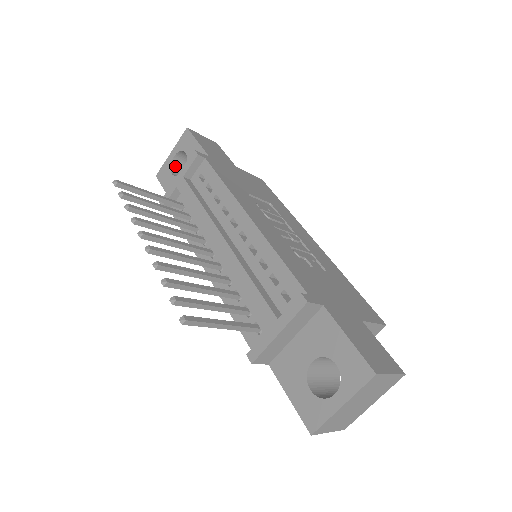
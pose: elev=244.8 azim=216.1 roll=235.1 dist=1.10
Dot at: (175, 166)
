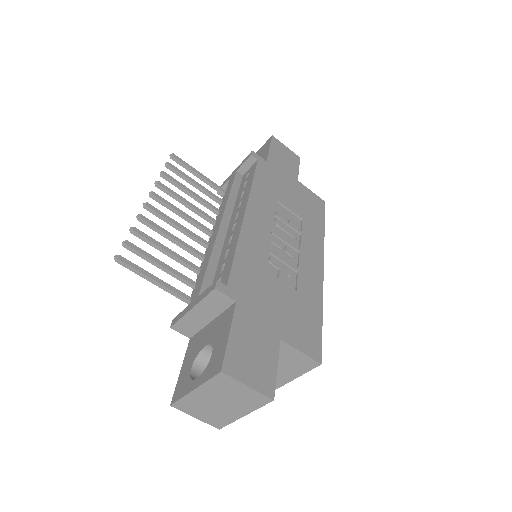
Dot at: occluded
